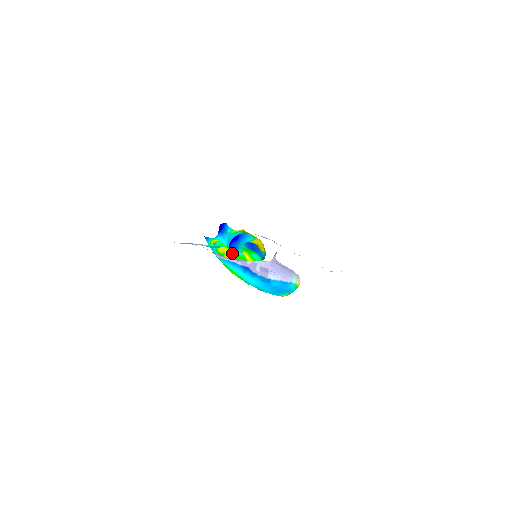
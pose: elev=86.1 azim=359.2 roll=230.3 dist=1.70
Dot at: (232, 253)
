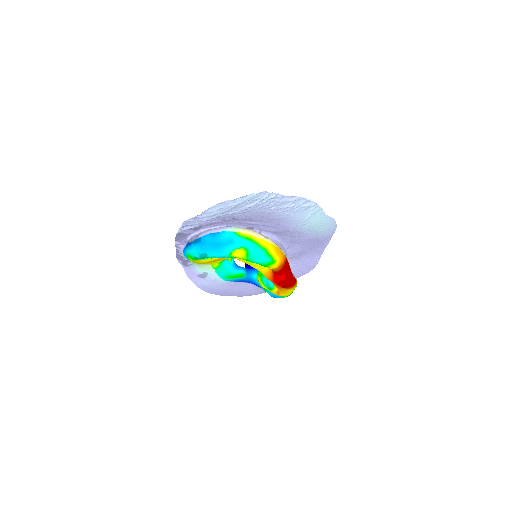
Dot at: occluded
